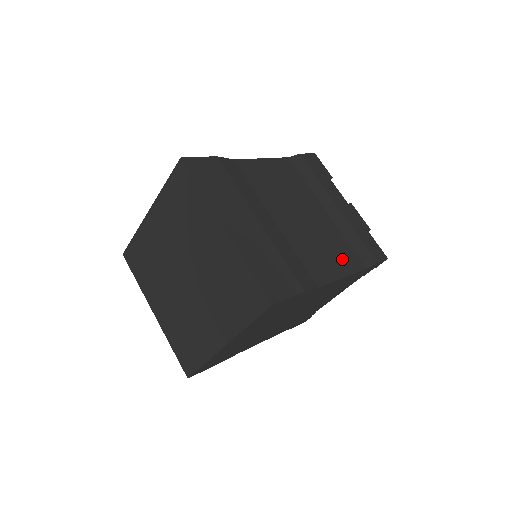
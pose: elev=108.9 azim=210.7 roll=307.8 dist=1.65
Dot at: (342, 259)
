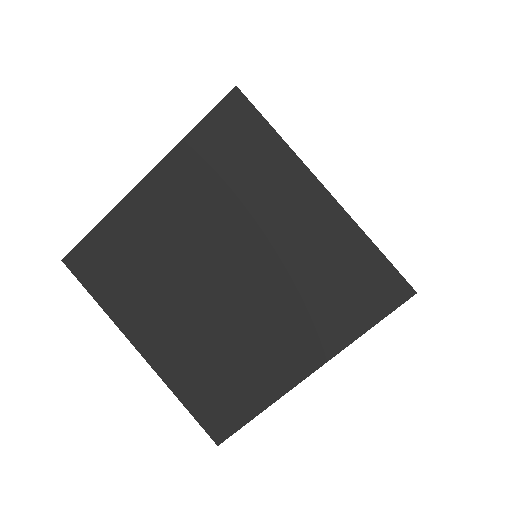
Dot at: occluded
